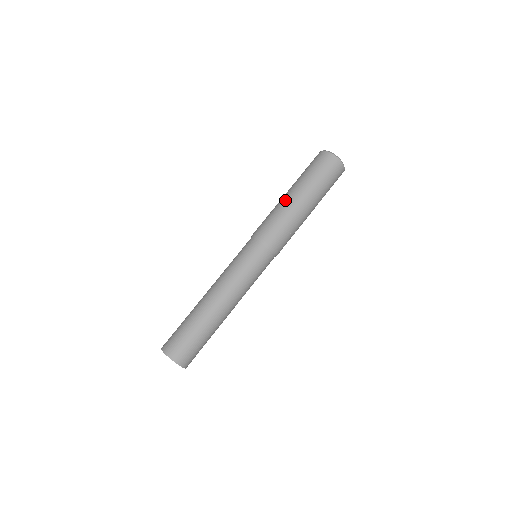
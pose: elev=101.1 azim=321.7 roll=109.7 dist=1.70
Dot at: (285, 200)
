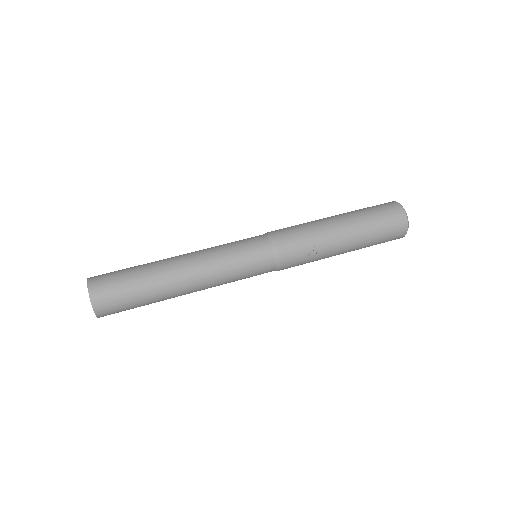
Dot at: occluded
